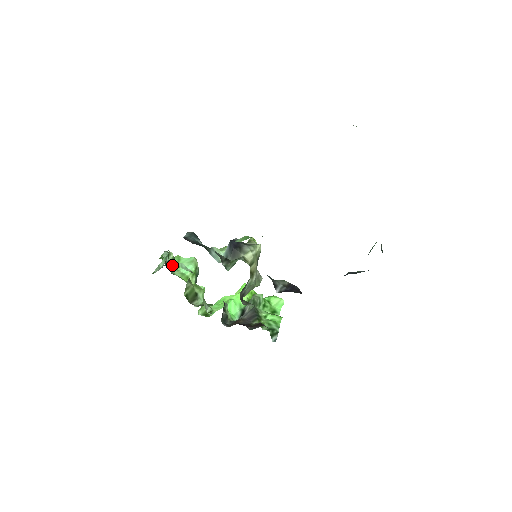
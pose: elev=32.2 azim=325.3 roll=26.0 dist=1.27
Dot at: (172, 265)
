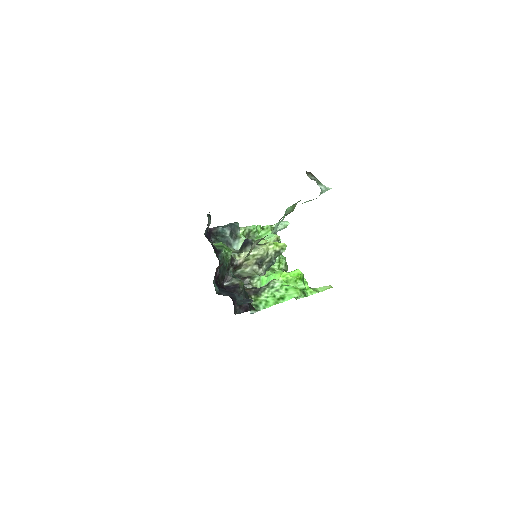
Dot at: (254, 235)
